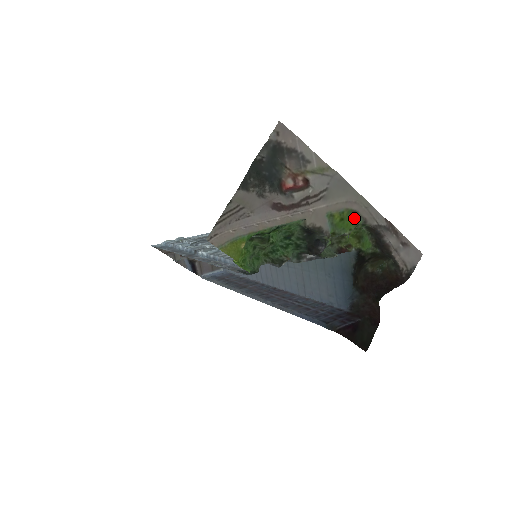
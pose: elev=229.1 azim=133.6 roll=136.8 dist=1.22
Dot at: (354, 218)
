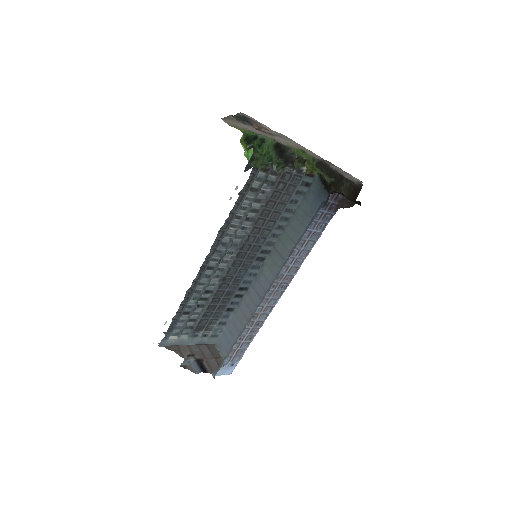
Dot at: (305, 154)
